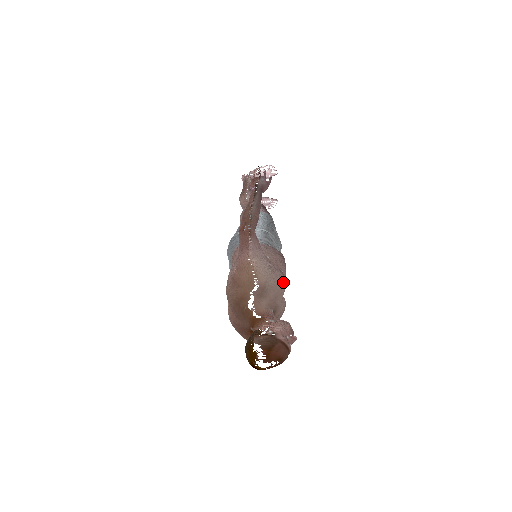
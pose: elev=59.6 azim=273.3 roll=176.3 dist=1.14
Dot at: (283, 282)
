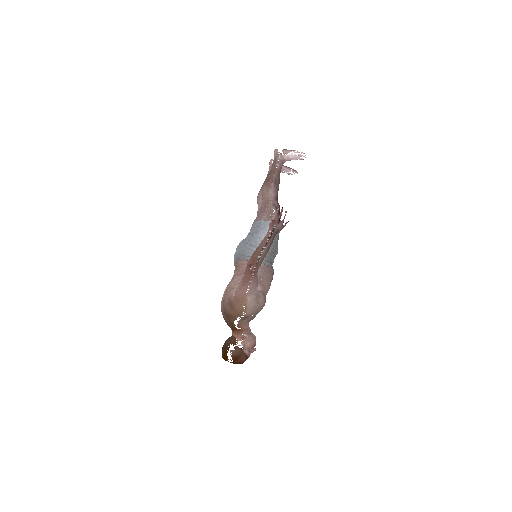
Dot at: (263, 306)
